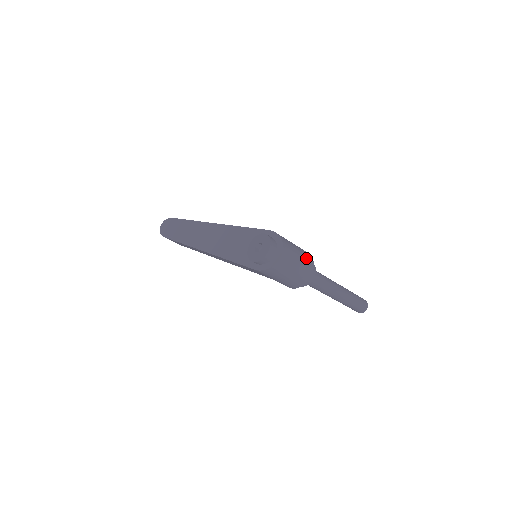
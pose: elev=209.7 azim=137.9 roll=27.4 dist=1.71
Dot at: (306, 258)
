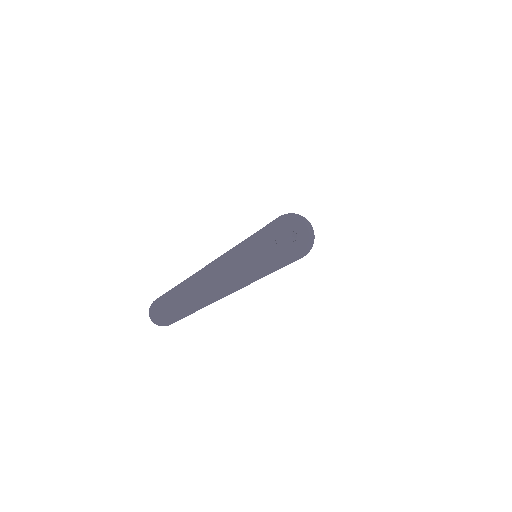
Dot at: occluded
